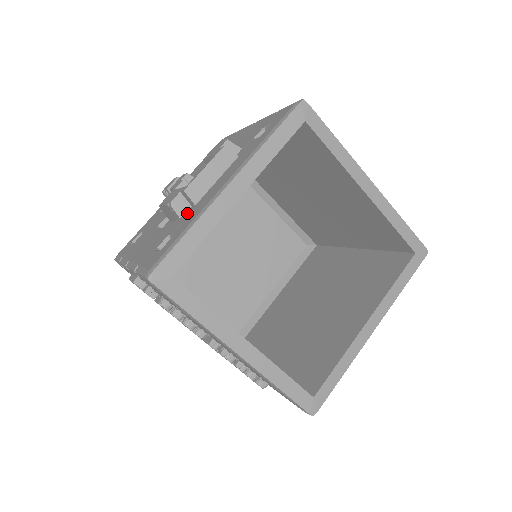
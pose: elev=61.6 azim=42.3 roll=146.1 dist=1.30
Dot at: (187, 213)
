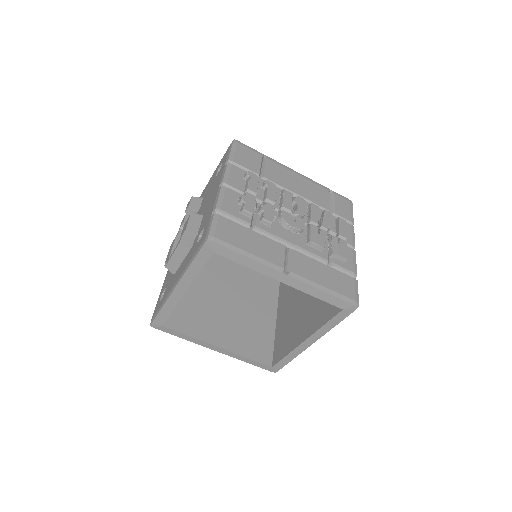
Dot at: (172, 277)
